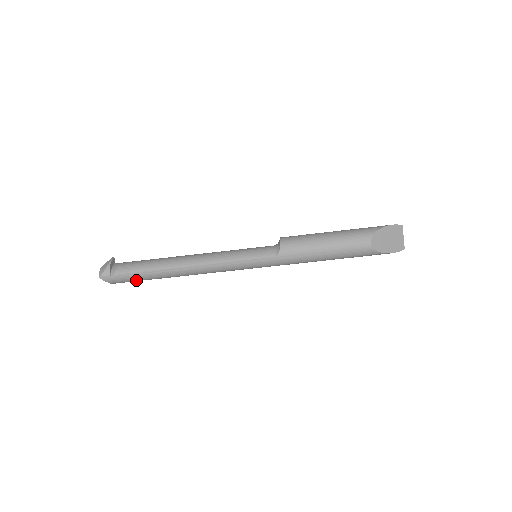
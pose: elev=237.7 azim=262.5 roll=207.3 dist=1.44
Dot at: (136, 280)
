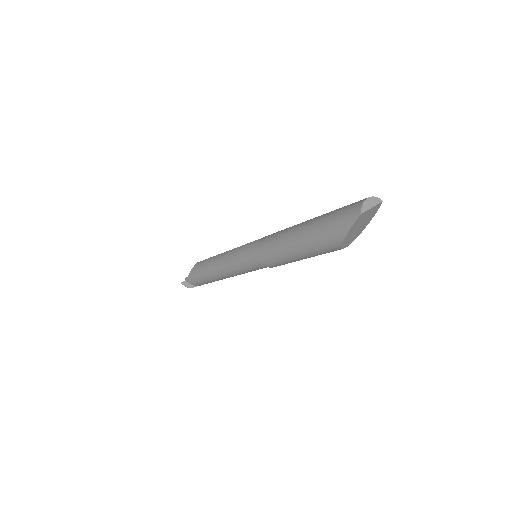
Dot at: occluded
